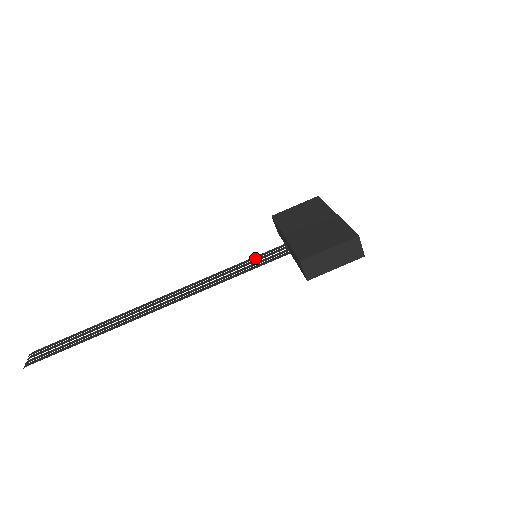
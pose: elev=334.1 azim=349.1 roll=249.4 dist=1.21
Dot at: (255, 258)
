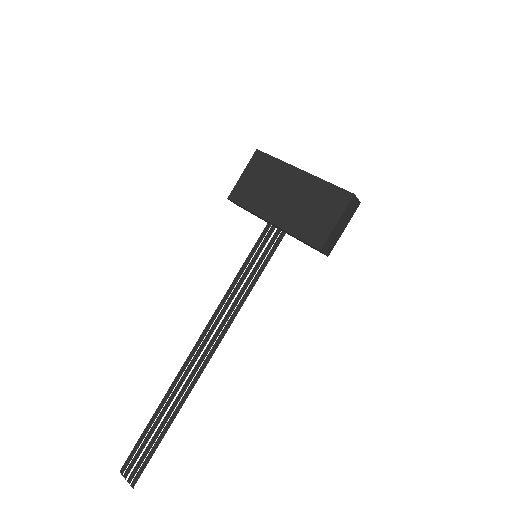
Dot at: (252, 255)
